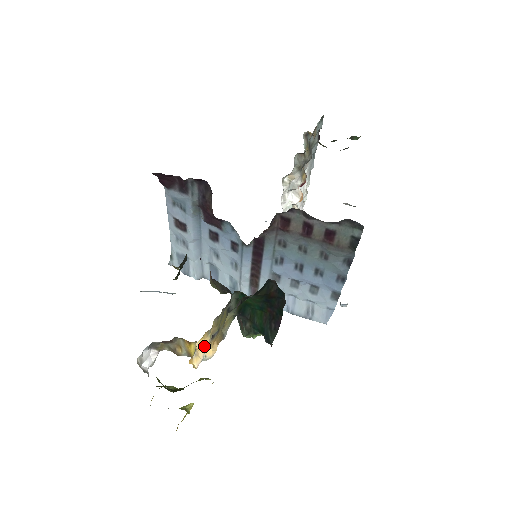
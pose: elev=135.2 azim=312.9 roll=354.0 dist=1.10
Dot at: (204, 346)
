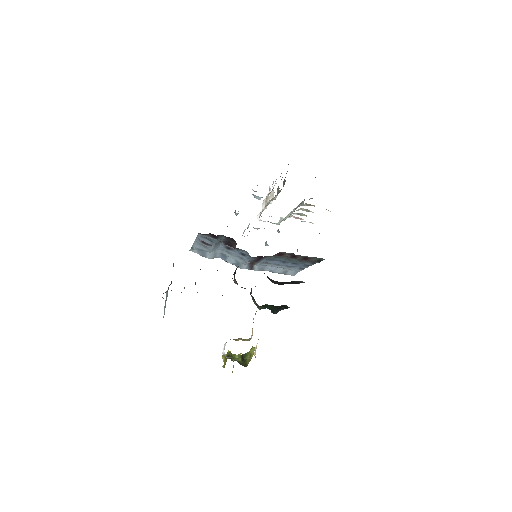
Dot at: occluded
